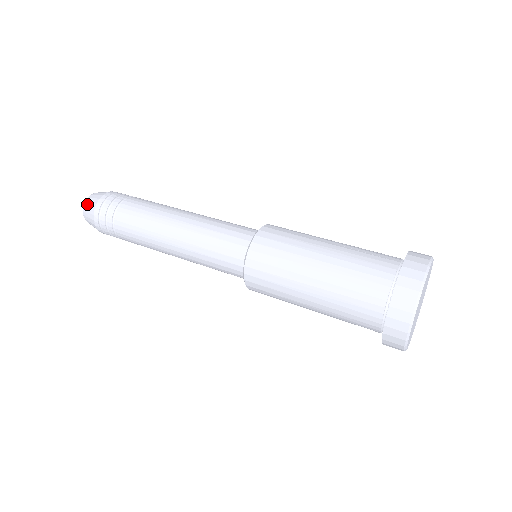
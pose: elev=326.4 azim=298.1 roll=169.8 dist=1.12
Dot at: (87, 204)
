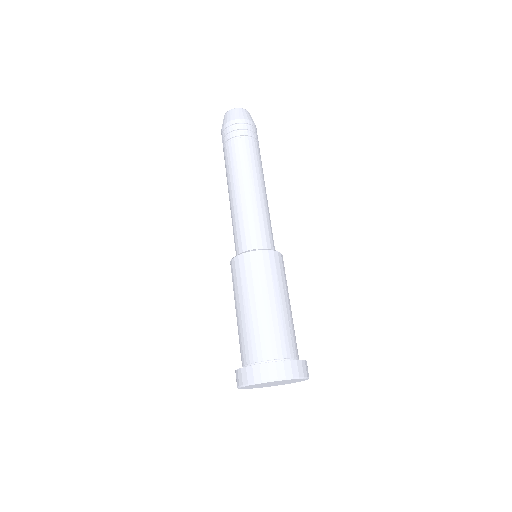
Dot at: (236, 111)
